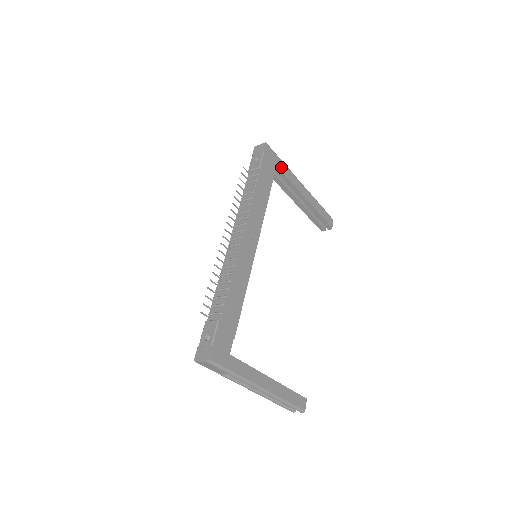
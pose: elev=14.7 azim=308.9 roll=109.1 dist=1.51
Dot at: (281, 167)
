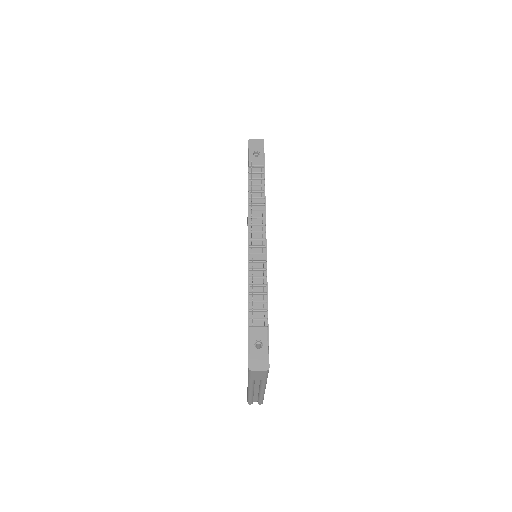
Dot at: occluded
